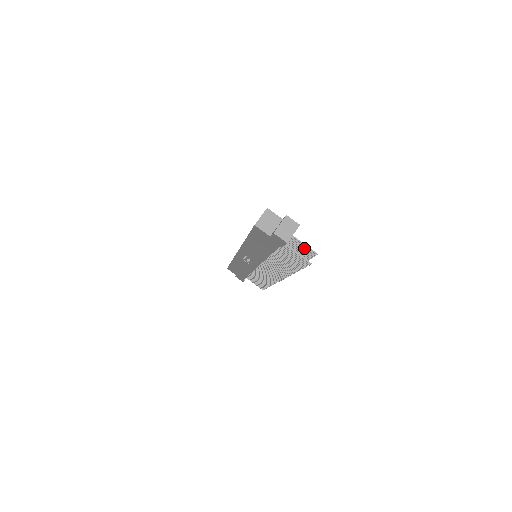
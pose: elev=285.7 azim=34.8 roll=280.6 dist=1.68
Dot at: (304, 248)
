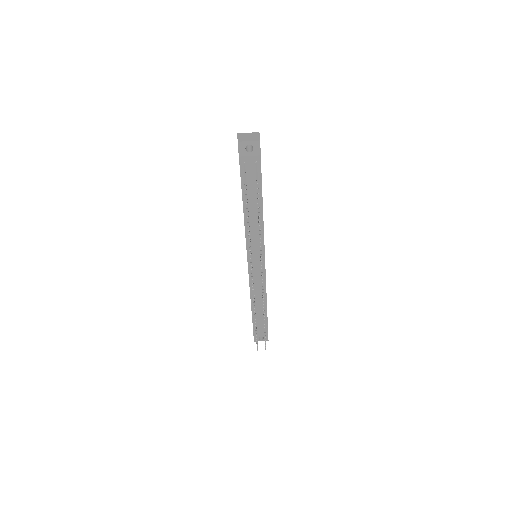
Dot at: occluded
